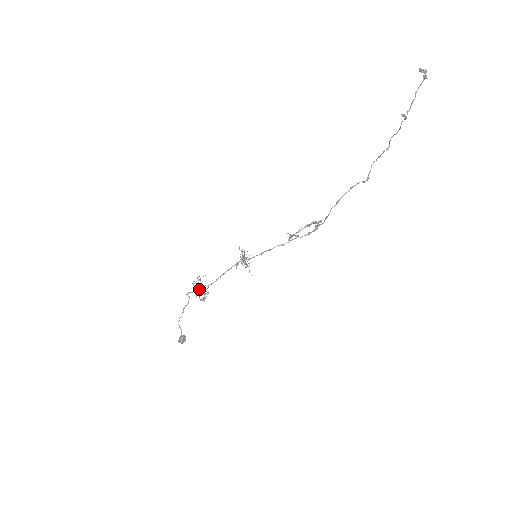
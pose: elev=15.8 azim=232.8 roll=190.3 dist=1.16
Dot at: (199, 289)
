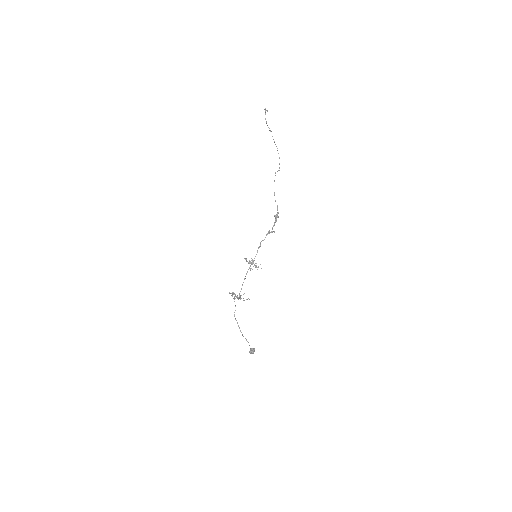
Dot at: (233, 294)
